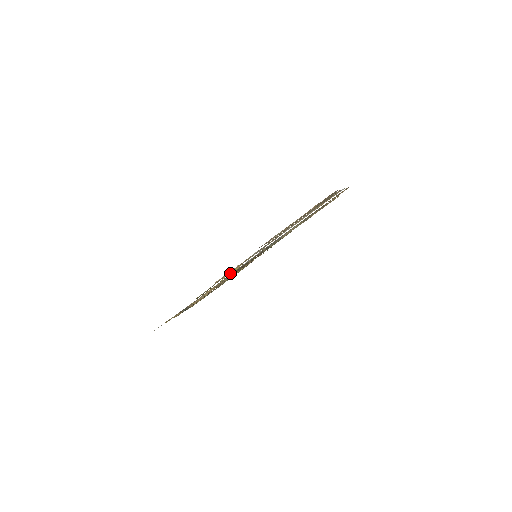
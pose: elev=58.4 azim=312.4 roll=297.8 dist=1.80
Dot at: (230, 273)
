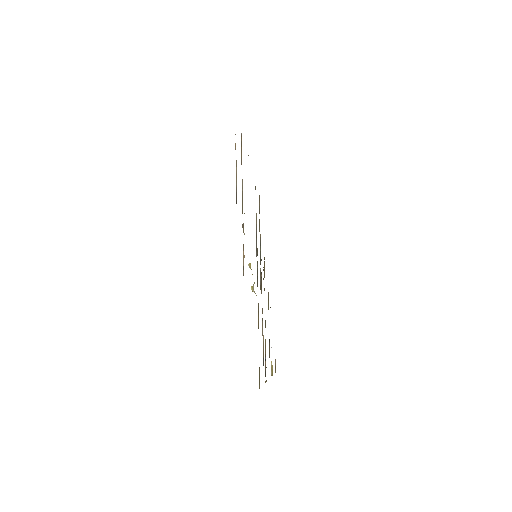
Dot at: (244, 256)
